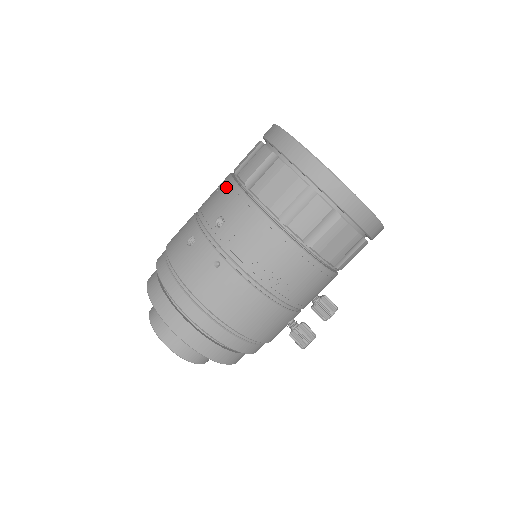
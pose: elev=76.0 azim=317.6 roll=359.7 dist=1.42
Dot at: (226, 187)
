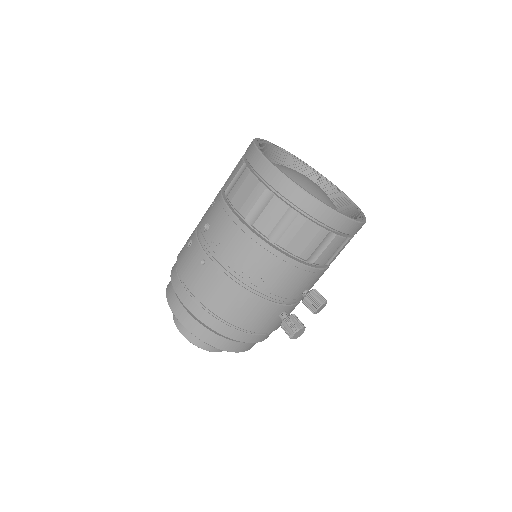
Dot at: (216, 197)
